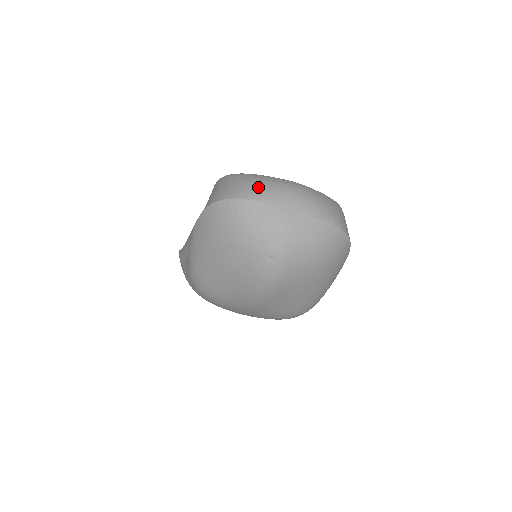
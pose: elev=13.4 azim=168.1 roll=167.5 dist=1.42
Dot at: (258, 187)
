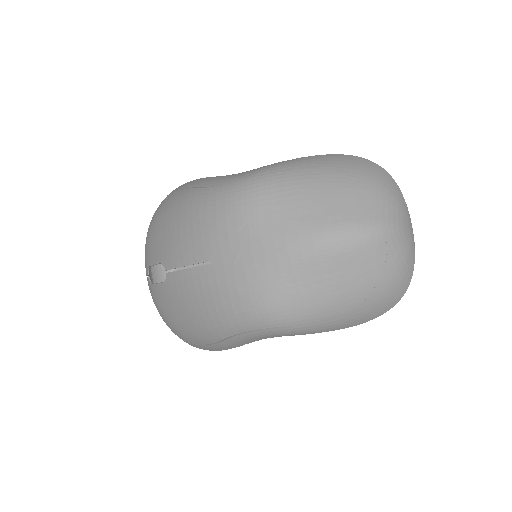
Dot at: occluded
